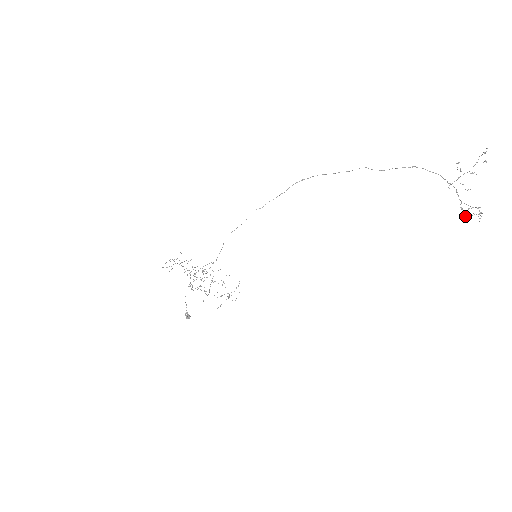
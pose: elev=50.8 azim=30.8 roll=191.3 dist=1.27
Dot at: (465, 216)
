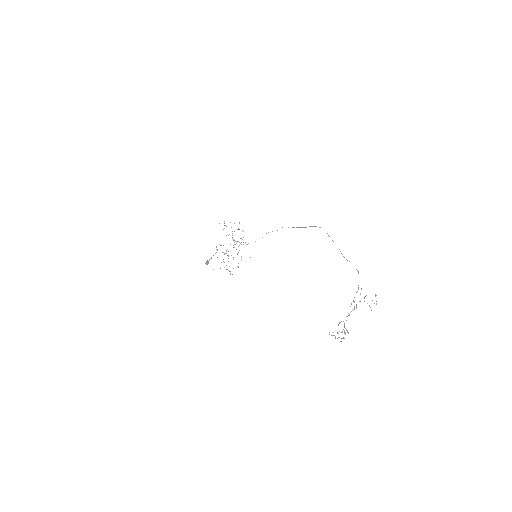
Dot at: (337, 332)
